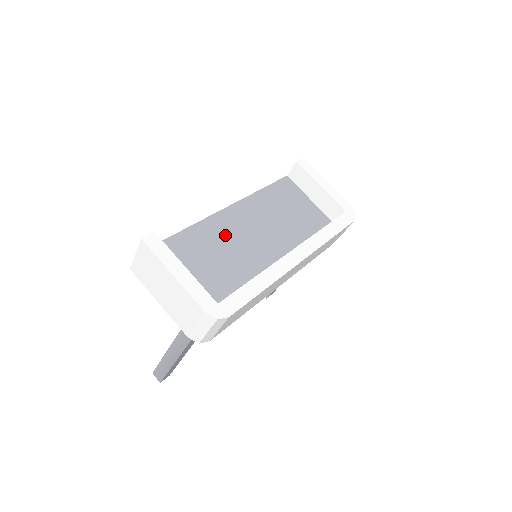
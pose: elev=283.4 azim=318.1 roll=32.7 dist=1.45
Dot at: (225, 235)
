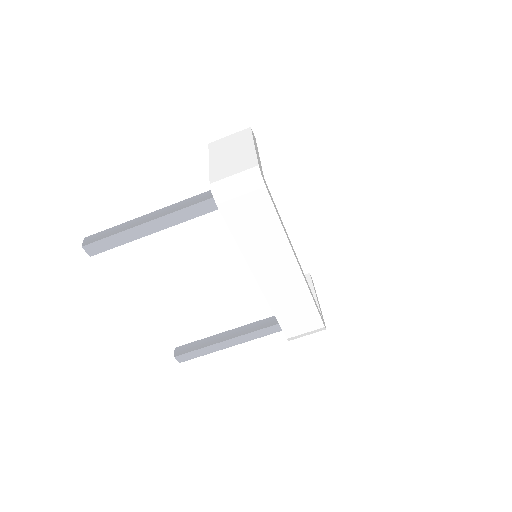
Dot at: occluded
